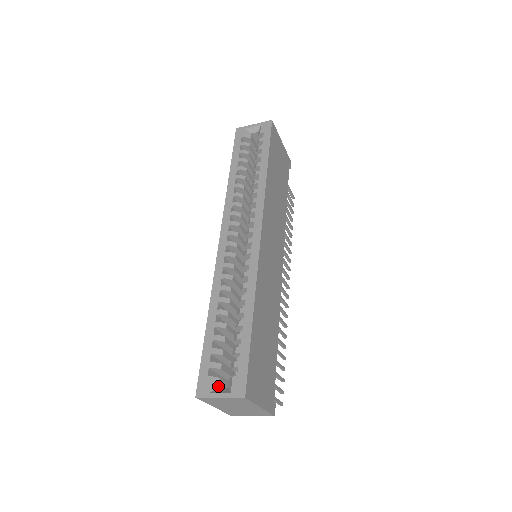
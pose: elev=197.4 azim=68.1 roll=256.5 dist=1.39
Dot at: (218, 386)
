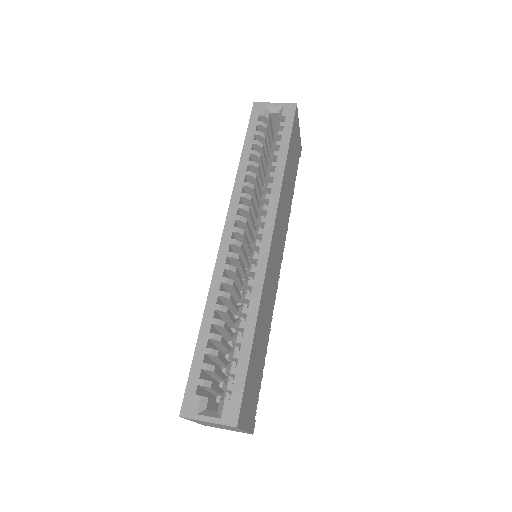
Dot at: (206, 407)
